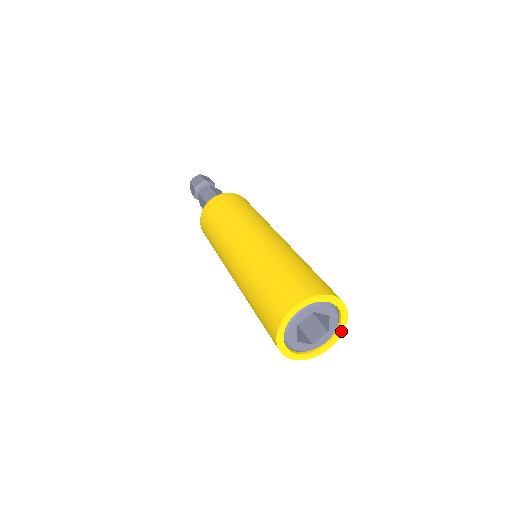
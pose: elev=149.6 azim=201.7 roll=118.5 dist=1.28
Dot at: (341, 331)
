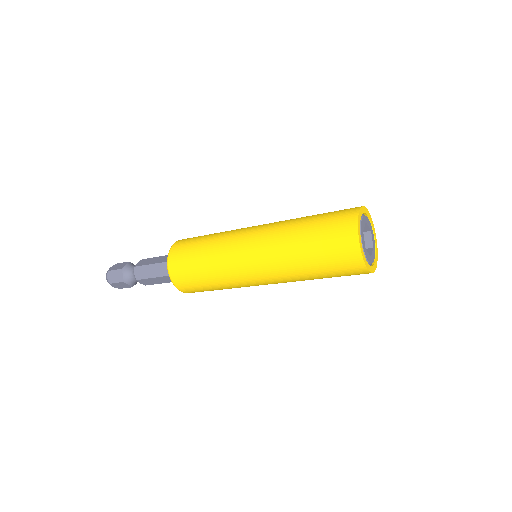
Dot at: (373, 270)
